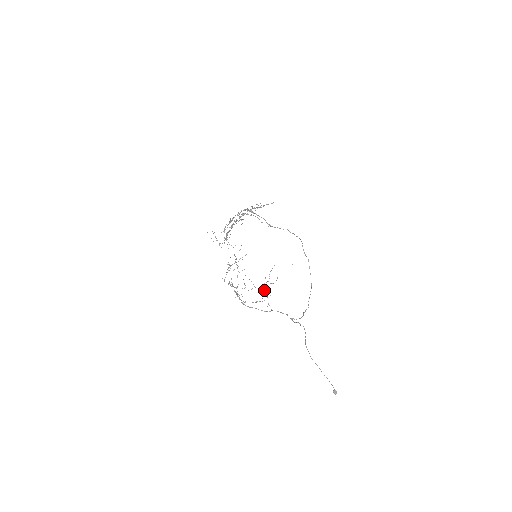
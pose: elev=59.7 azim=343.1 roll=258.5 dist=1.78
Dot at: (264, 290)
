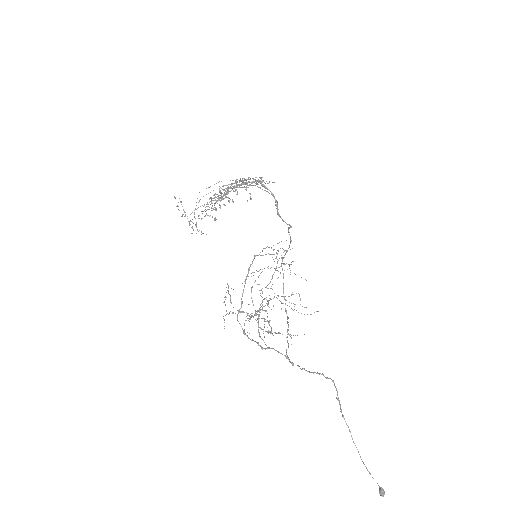
Dot at: occluded
